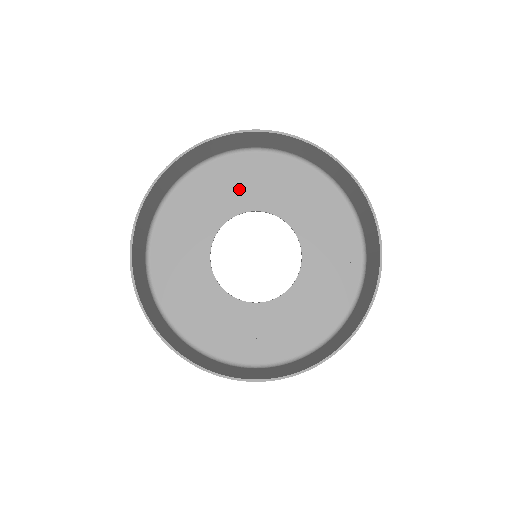
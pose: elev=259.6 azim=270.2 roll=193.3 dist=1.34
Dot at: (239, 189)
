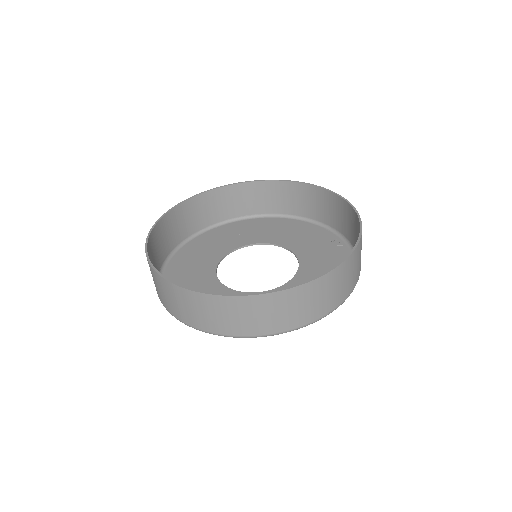
Dot at: (226, 240)
